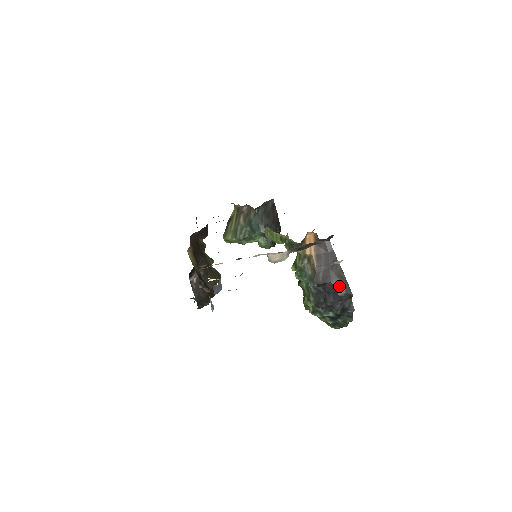
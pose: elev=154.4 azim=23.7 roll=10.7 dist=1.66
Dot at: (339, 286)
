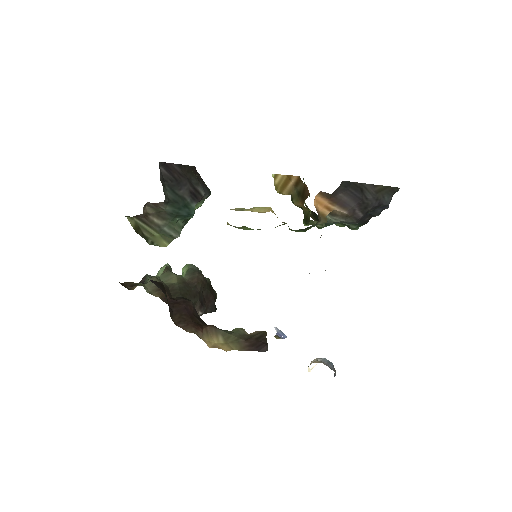
Dot at: (383, 200)
